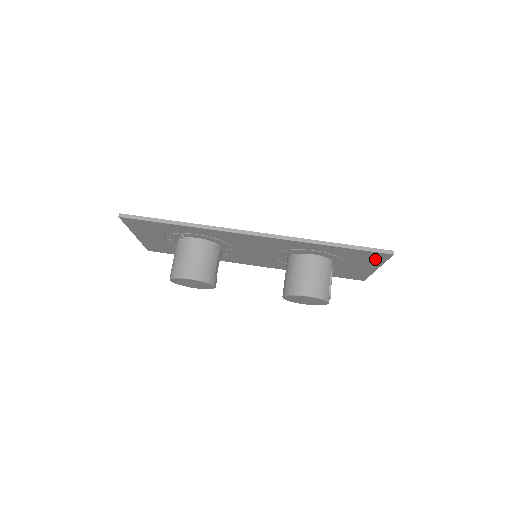
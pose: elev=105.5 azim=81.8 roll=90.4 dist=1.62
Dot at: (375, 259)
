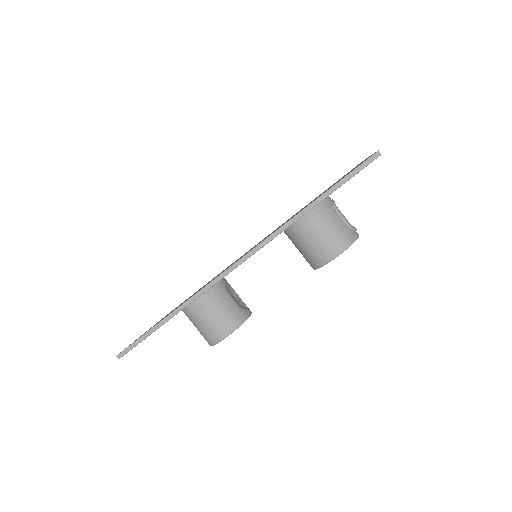
Dot at: occluded
